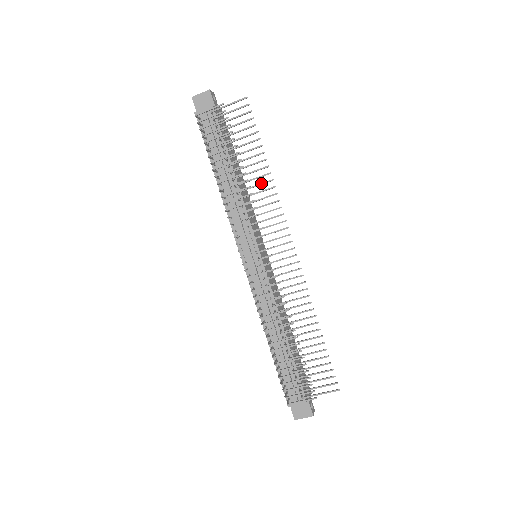
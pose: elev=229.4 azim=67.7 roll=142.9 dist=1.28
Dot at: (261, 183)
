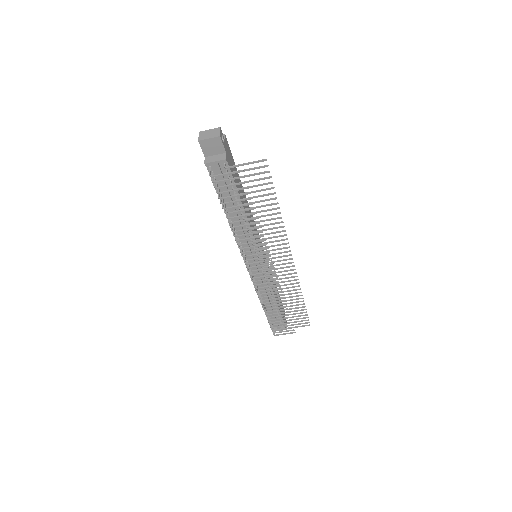
Dot at: (271, 224)
